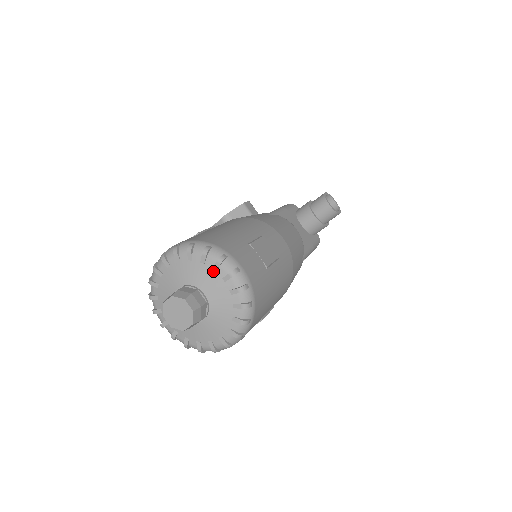
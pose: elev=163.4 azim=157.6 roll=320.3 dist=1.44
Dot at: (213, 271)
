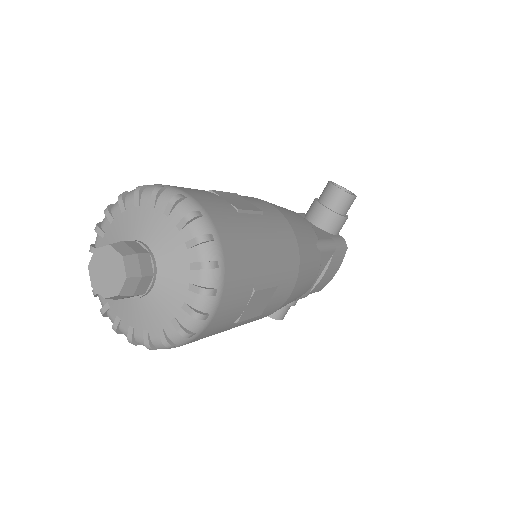
Dot at: (151, 209)
